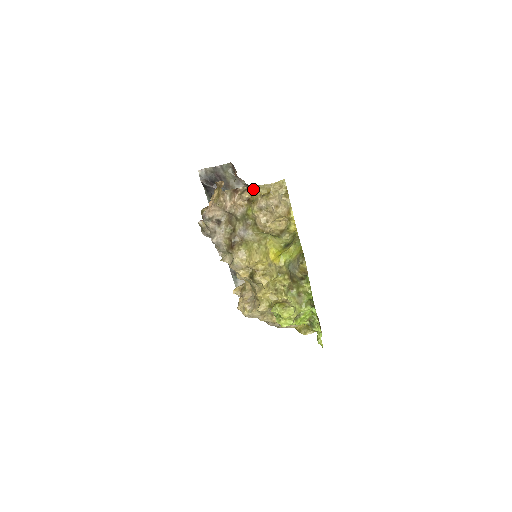
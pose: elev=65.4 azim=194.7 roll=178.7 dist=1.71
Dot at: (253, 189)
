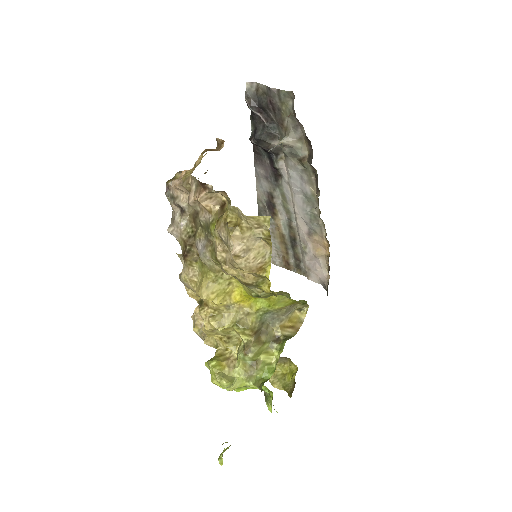
Dot at: (227, 198)
